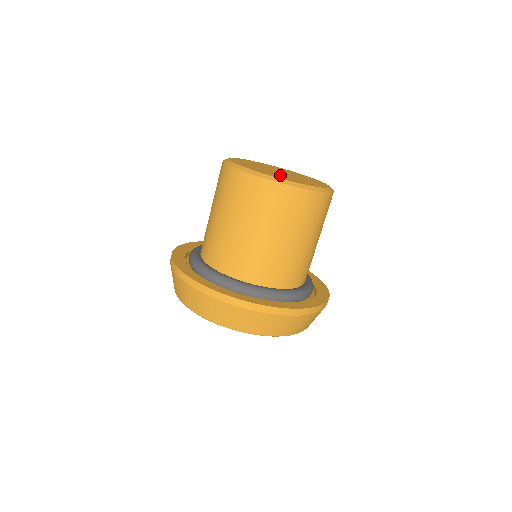
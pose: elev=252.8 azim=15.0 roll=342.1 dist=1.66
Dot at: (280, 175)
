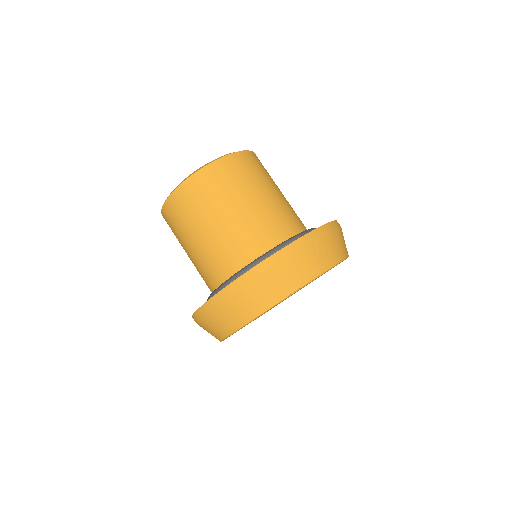
Dot at: occluded
